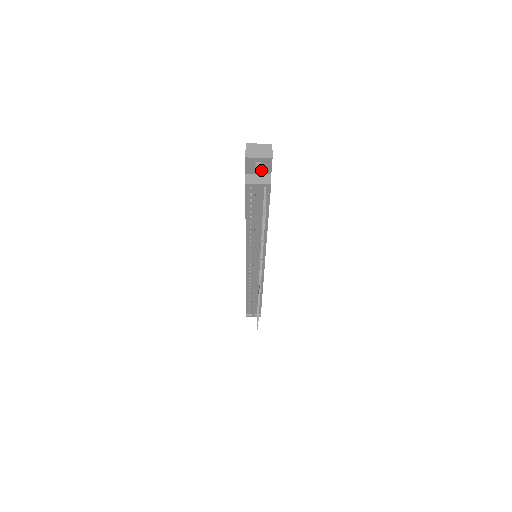
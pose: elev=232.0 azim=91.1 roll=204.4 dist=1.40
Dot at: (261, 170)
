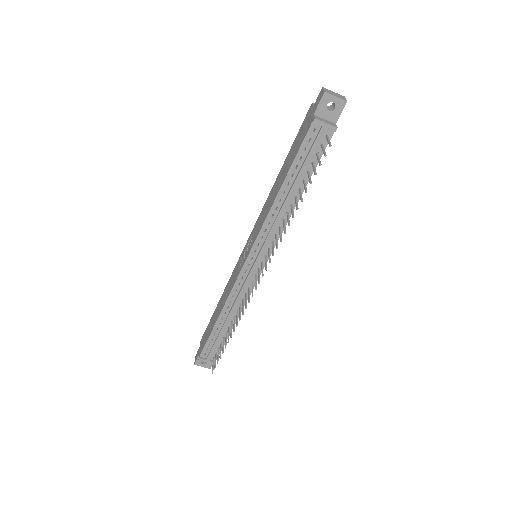
Dot at: (330, 115)
